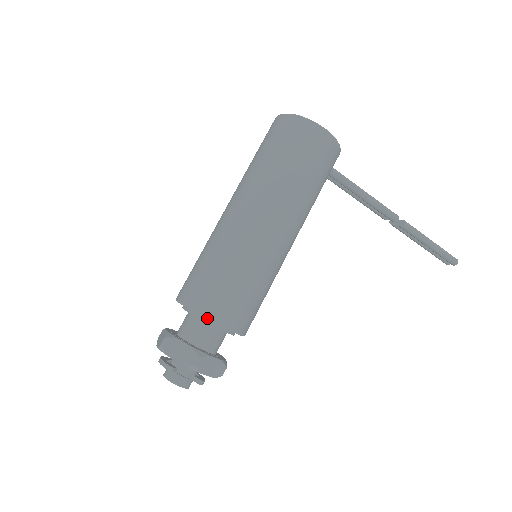
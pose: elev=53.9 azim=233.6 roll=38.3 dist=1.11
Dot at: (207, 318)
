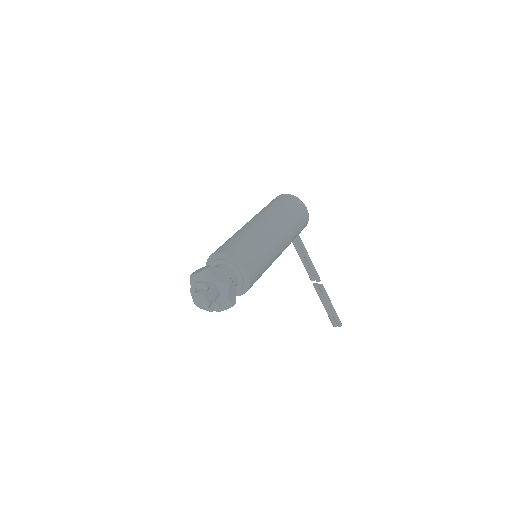
Dot at: (240, 263)
